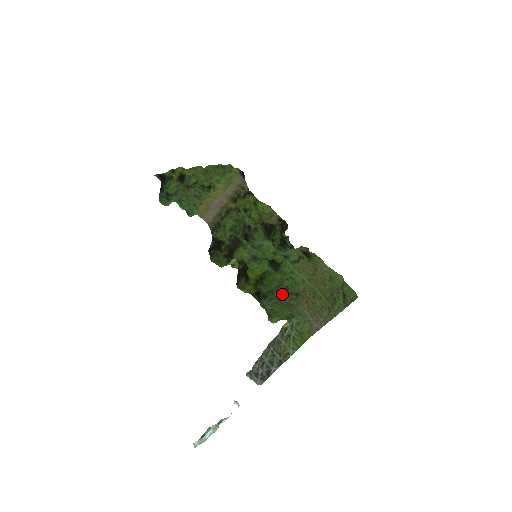
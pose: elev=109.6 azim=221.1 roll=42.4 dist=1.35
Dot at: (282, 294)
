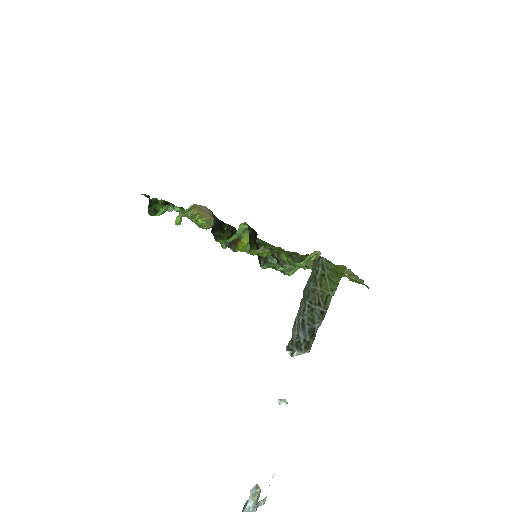
Dot at: (298, 260)
